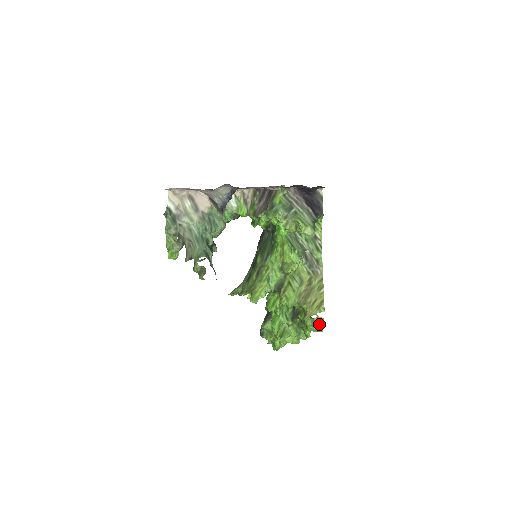
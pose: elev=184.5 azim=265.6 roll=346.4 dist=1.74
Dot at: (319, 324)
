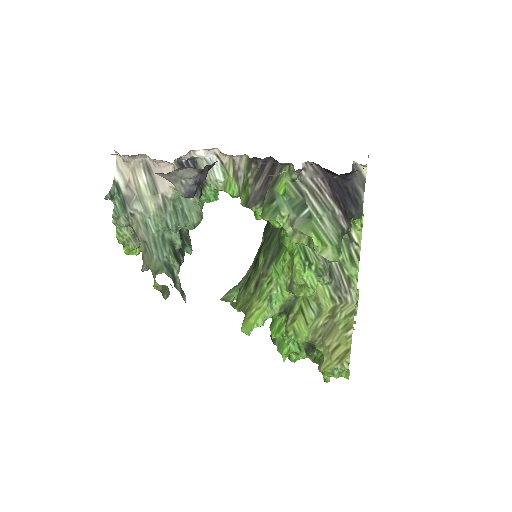
Dot at: (343, 370)
